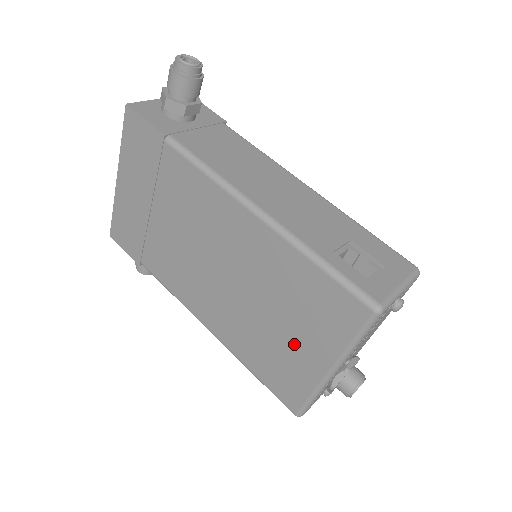
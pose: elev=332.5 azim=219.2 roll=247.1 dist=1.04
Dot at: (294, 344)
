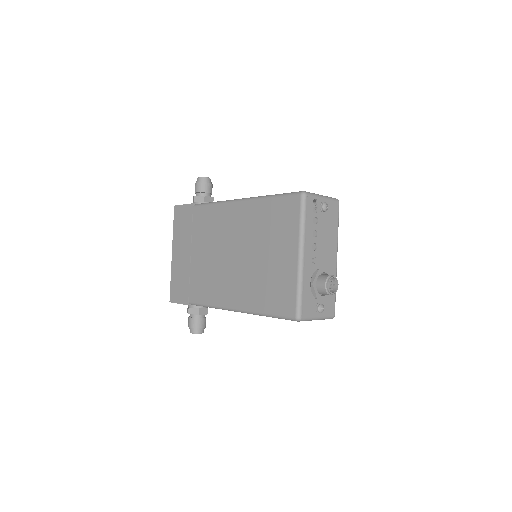
Dot at: (277, 259)
